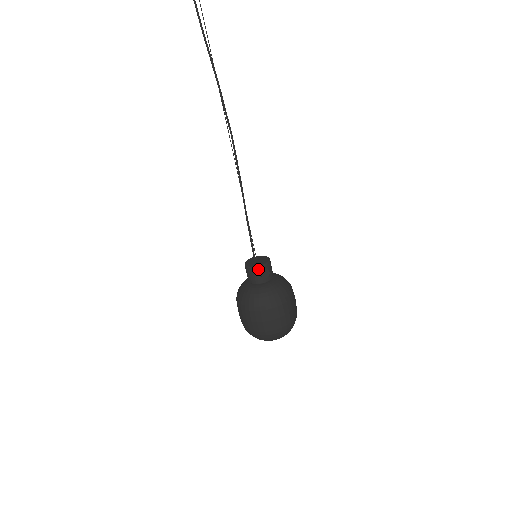
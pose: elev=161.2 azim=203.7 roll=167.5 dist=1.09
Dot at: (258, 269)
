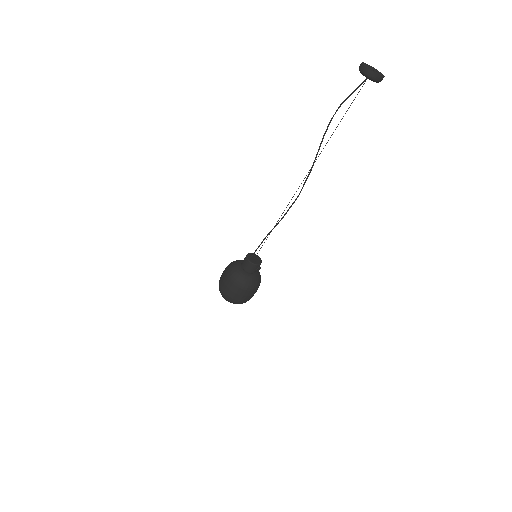
Dot at: (256, 266)
